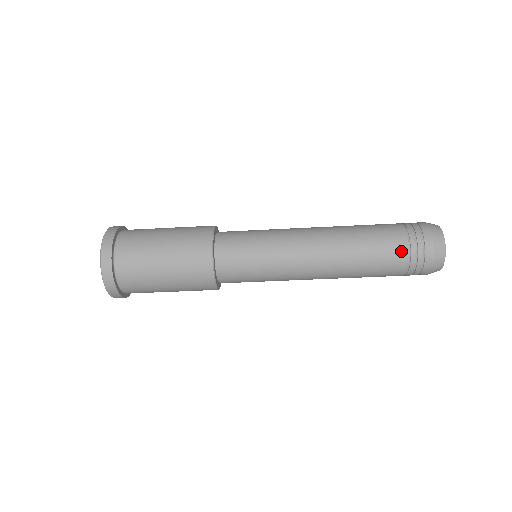
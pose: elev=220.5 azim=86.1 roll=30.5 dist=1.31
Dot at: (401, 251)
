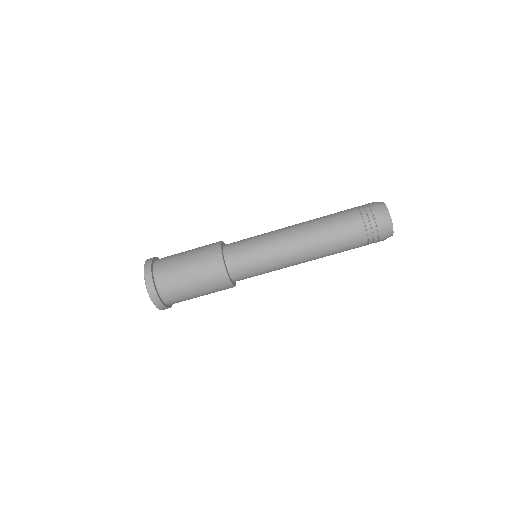
Dot at: (351, 209)
